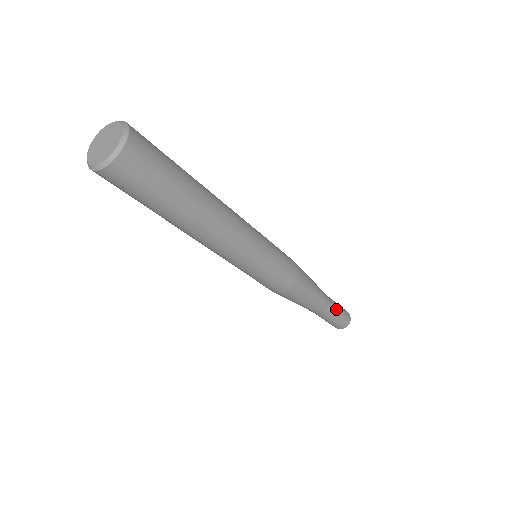
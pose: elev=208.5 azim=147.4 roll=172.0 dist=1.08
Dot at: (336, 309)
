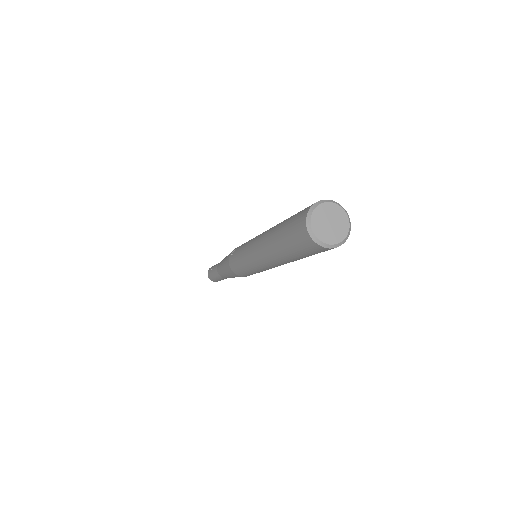
Dot at: occluded
